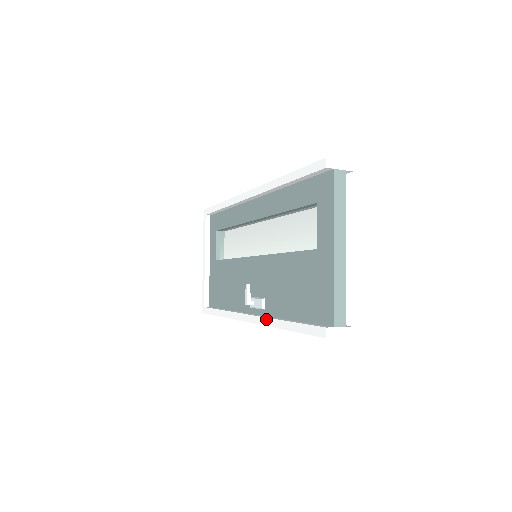
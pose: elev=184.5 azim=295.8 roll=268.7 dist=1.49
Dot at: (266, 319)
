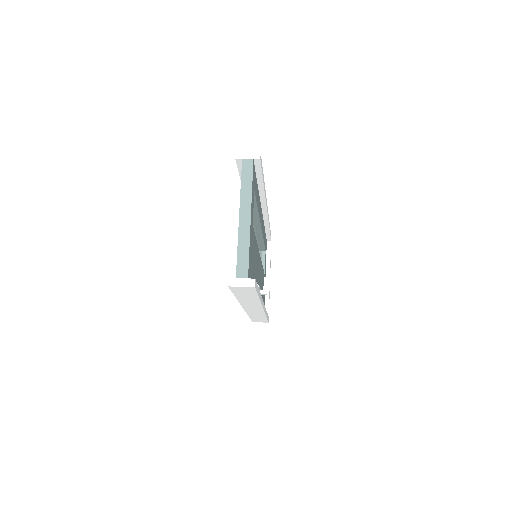
Dot at: occluded
